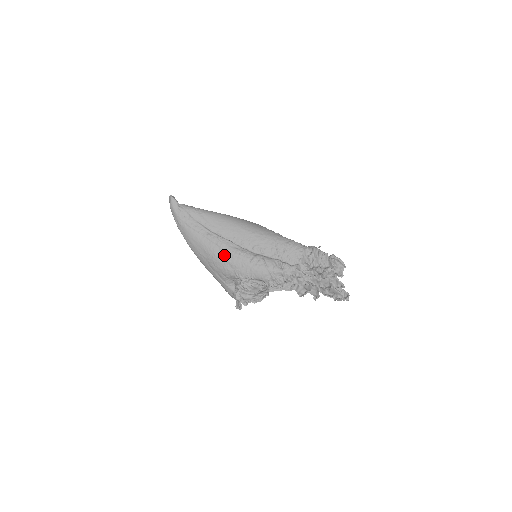
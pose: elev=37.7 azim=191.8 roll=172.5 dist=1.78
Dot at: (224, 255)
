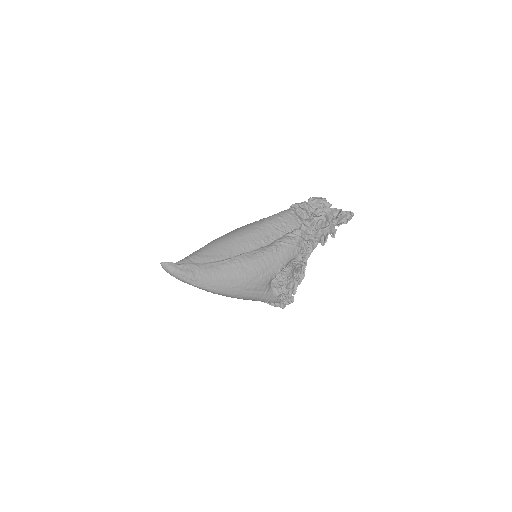
Dot at: (253, 267)
